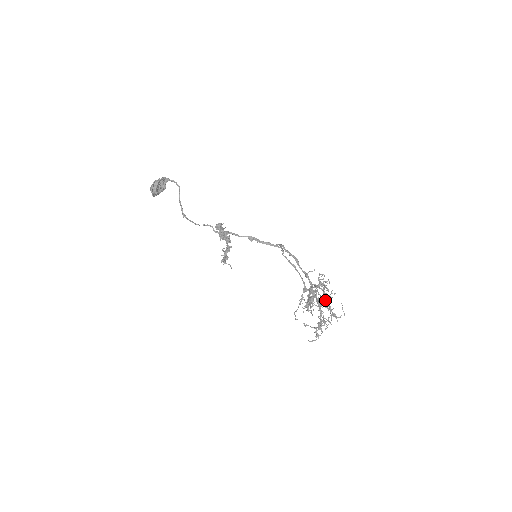
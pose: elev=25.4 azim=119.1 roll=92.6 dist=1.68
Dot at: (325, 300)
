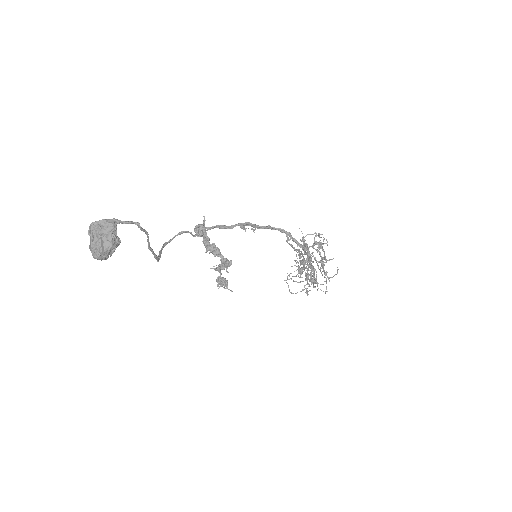
Dot at: (321, 265)
